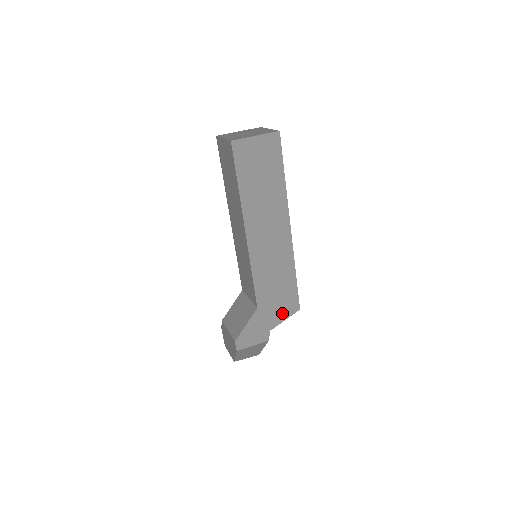
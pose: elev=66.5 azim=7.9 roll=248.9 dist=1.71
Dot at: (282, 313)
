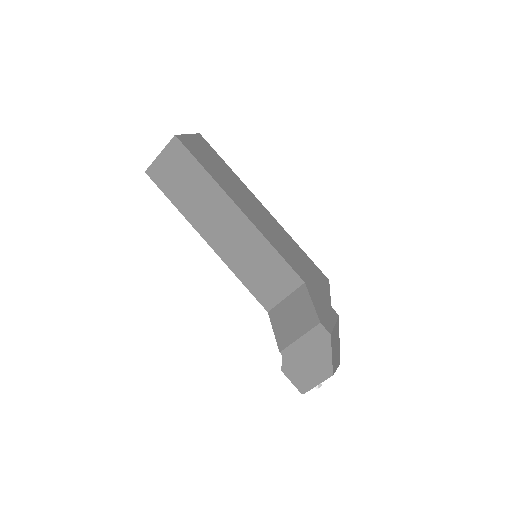
Dot at: (322, 286)
